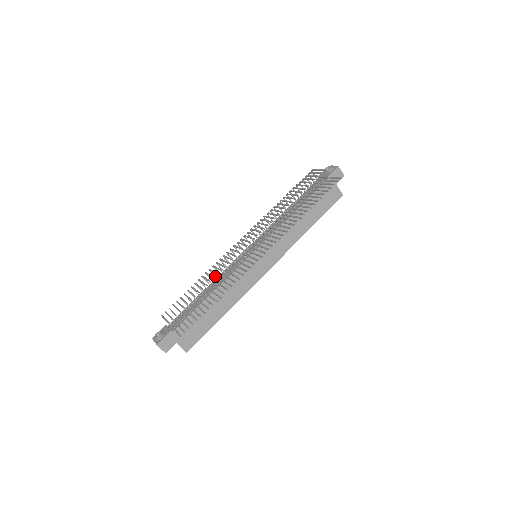
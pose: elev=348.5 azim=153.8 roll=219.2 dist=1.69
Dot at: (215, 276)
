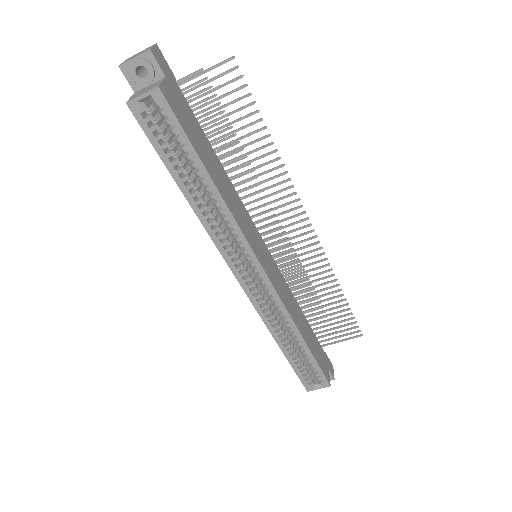
Dot at: occluded
